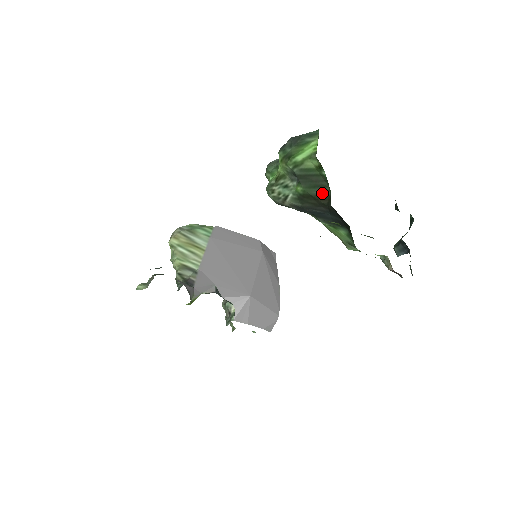
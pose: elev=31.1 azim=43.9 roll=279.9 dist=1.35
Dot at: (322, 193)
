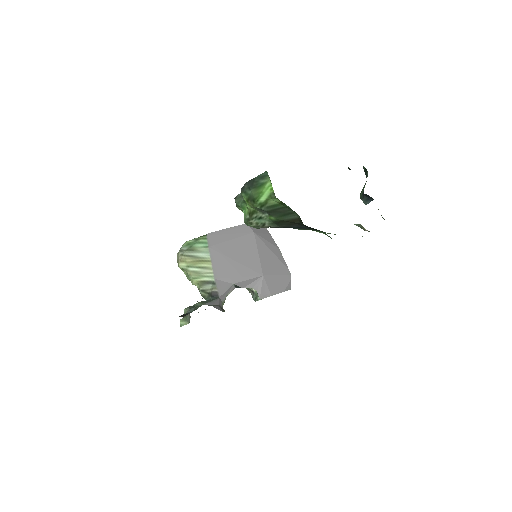
Dot at: (292, 217)
